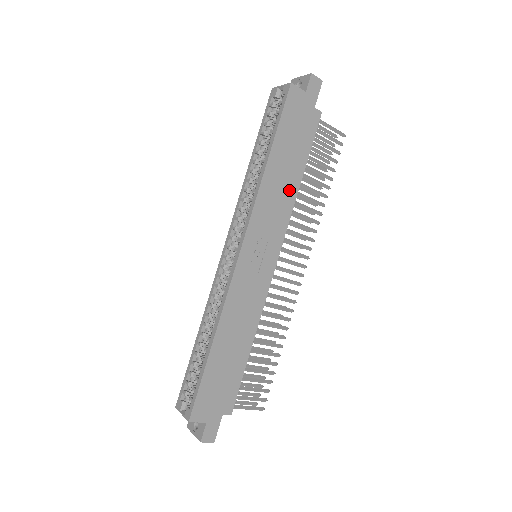
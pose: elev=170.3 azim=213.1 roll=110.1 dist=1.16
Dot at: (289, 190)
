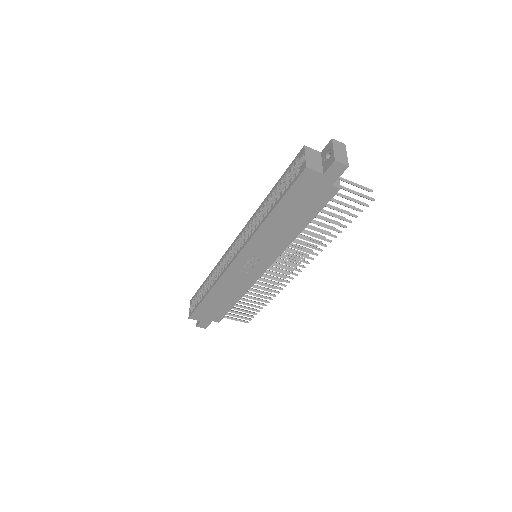
Dot at: (288, 234)
